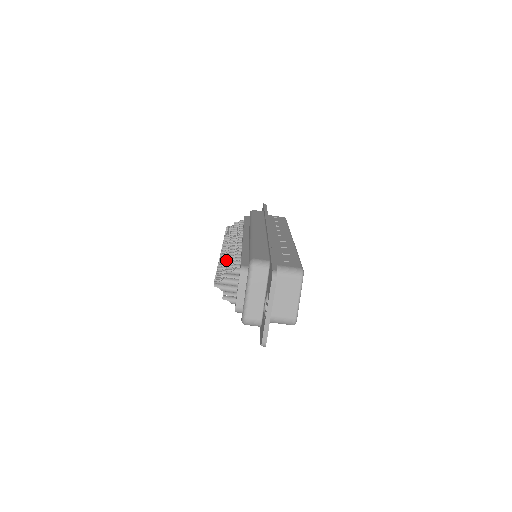
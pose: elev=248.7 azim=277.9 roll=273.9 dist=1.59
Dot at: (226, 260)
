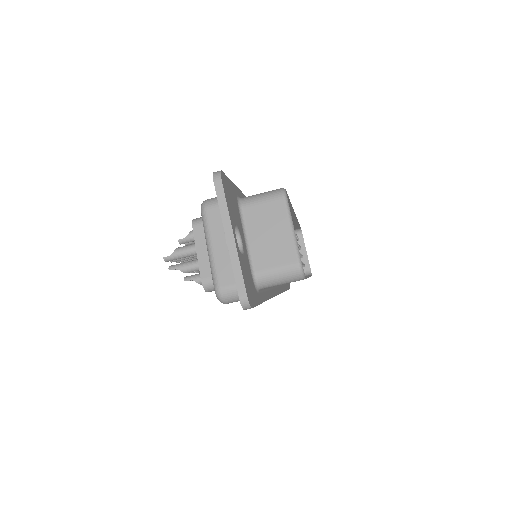
Dot at: occluded
